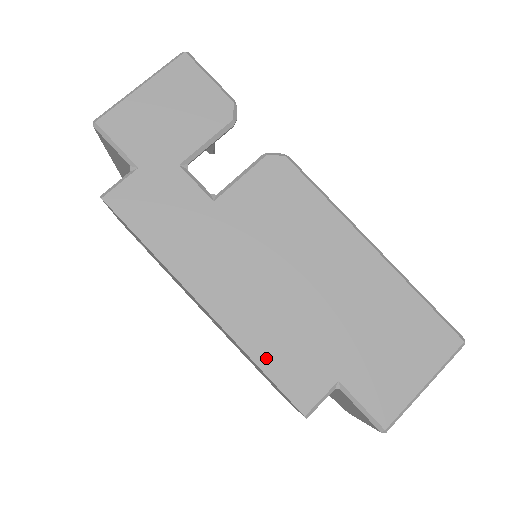
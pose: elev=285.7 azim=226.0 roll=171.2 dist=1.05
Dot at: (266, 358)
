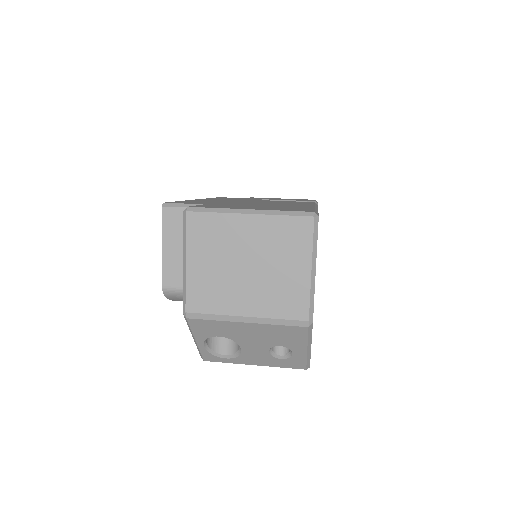
Dot at: (189, 201)
